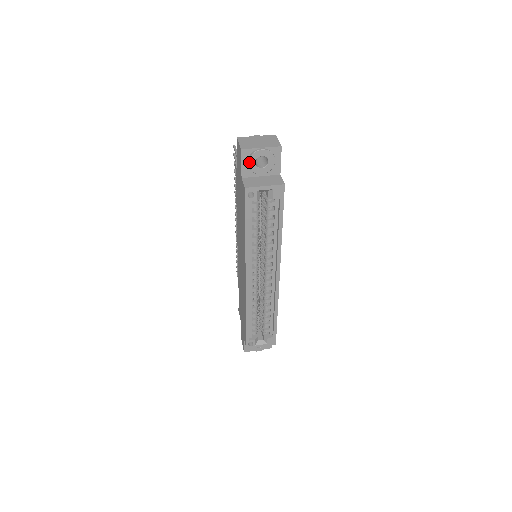
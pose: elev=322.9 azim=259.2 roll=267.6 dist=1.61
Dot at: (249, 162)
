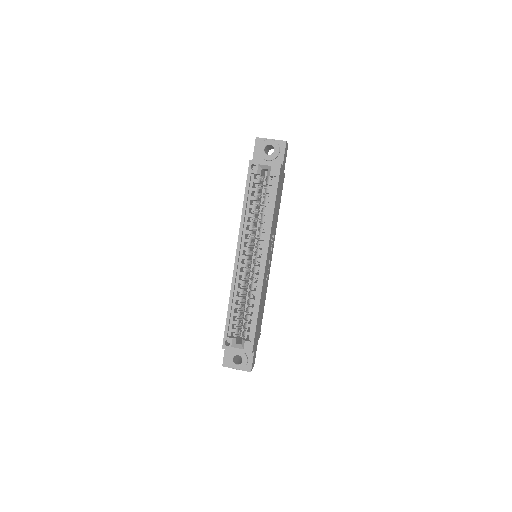
Dot at: (260, 148)
